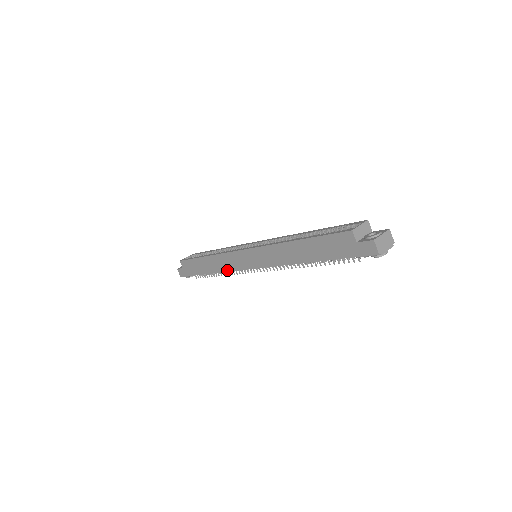
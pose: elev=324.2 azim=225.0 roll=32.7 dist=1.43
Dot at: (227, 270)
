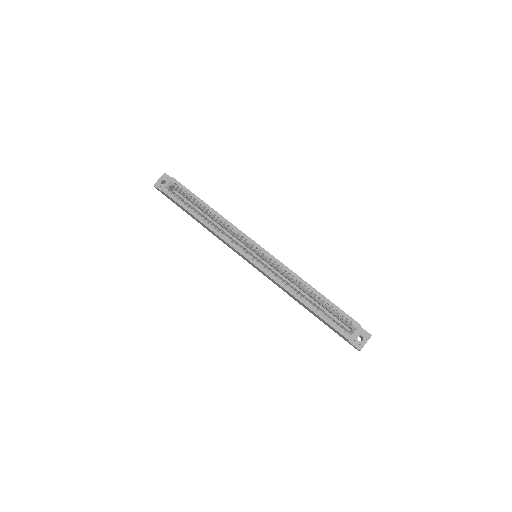
Dot at: occluded
